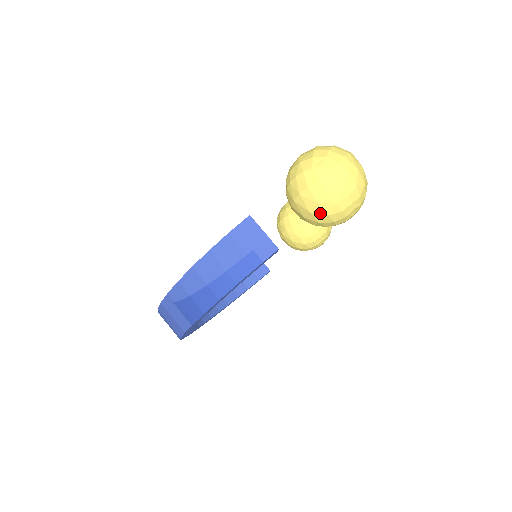
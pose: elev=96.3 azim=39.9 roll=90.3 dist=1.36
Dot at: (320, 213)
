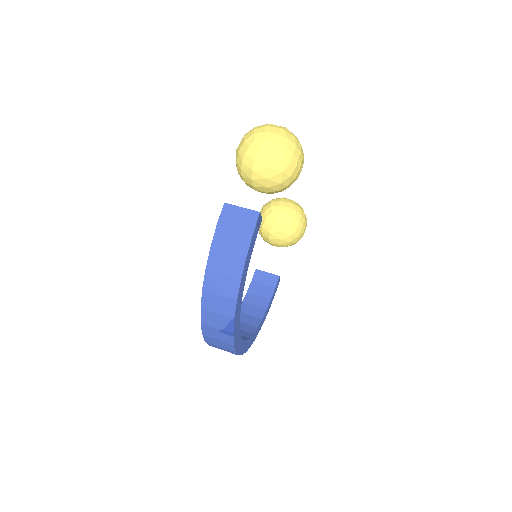
Dot at: (275, 174)
